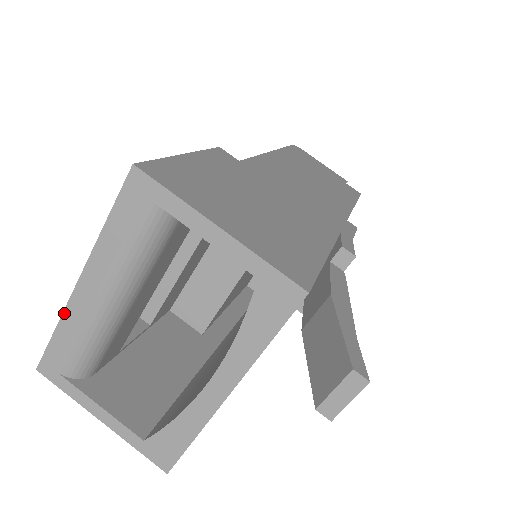
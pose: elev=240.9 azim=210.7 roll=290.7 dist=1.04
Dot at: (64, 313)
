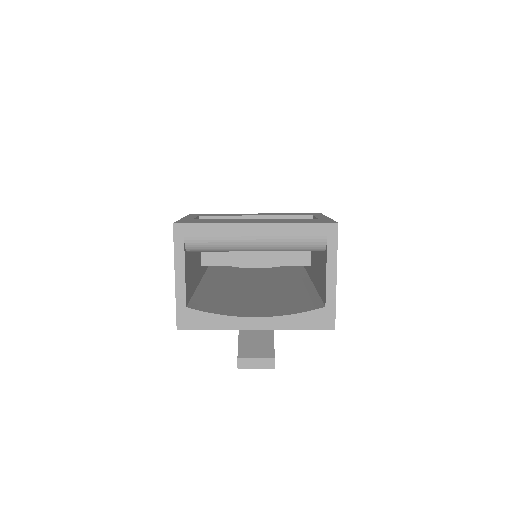
Dot at: (228, 224)
